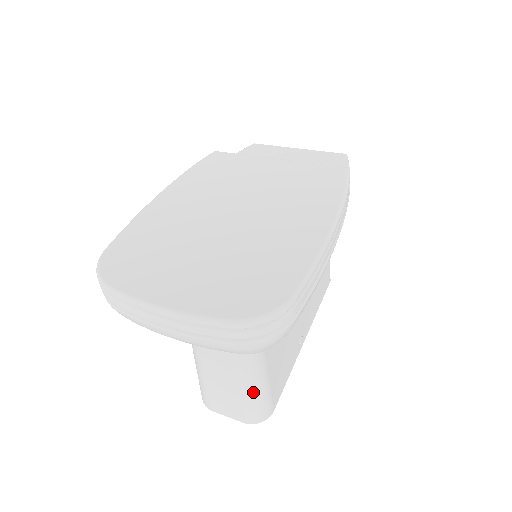
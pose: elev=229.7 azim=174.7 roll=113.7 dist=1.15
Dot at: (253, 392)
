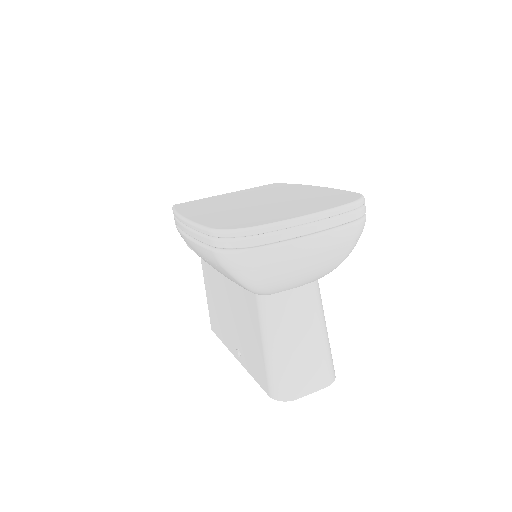
Dot at: (327, 340)
